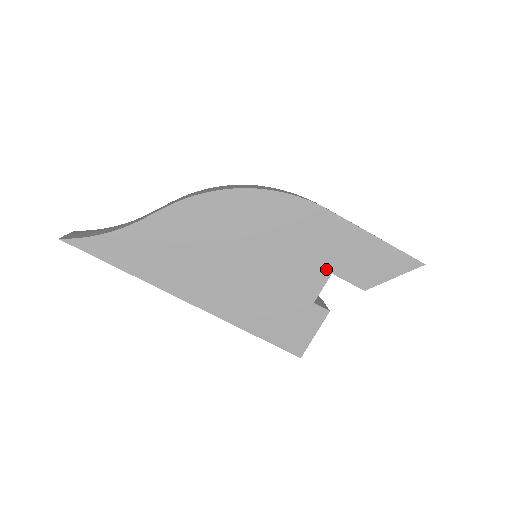
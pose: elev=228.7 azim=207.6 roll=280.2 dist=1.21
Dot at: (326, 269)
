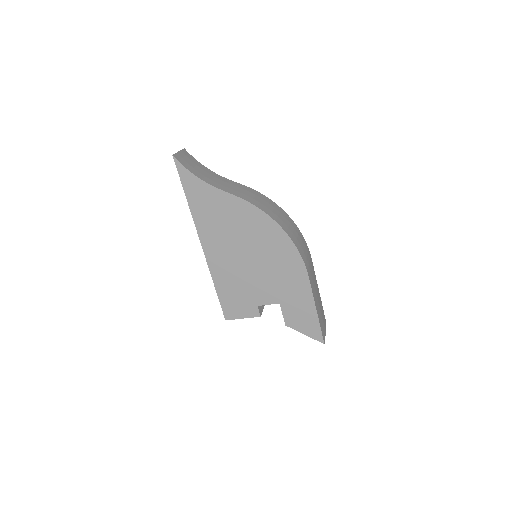
Dot at: (279, 299)
